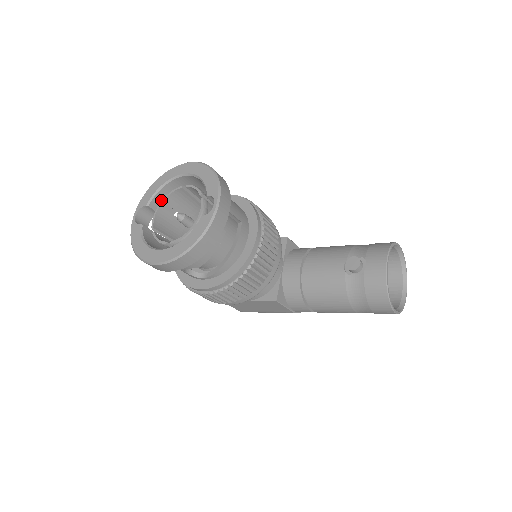
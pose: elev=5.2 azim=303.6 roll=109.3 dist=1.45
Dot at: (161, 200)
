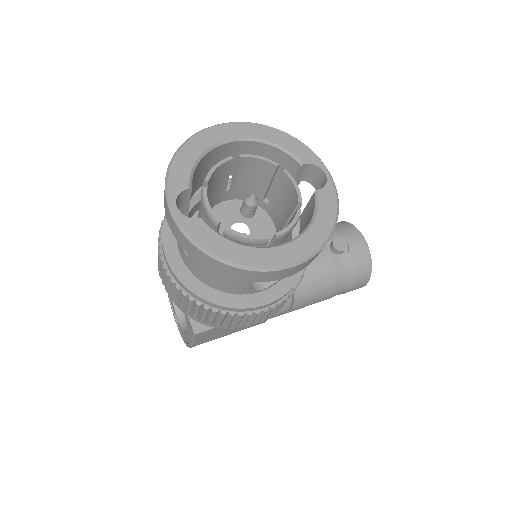
Dot at: (192, 181)
